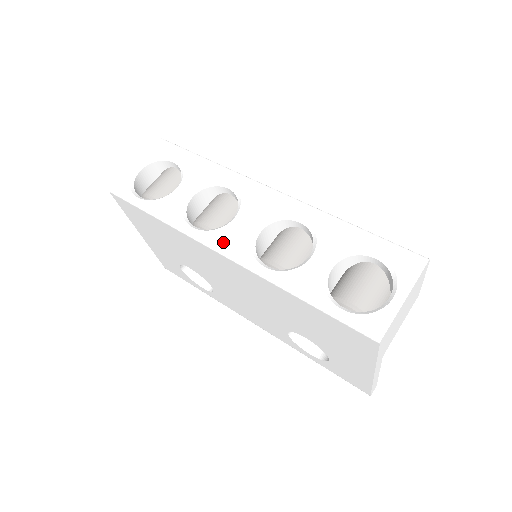
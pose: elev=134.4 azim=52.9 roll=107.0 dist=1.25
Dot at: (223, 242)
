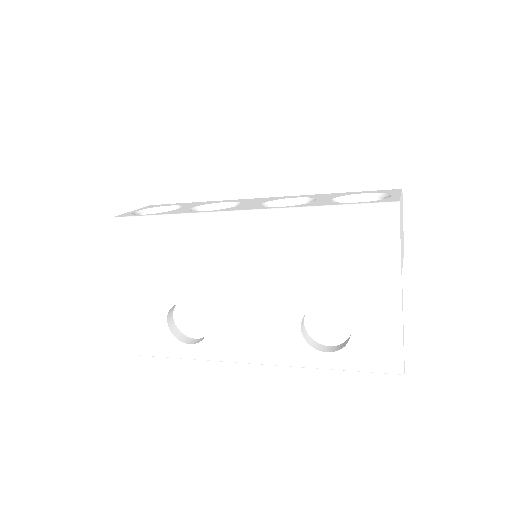
Dot at: (236, 209)
